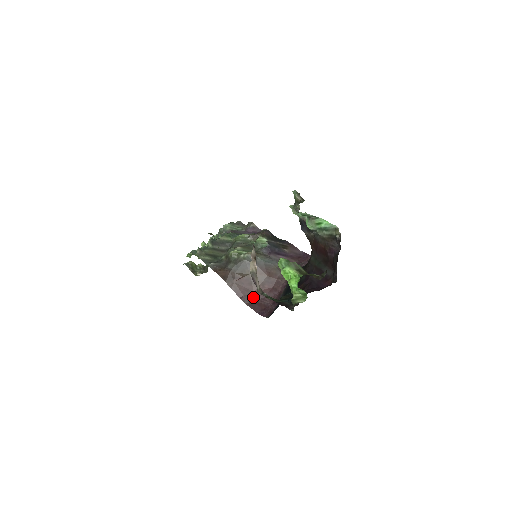
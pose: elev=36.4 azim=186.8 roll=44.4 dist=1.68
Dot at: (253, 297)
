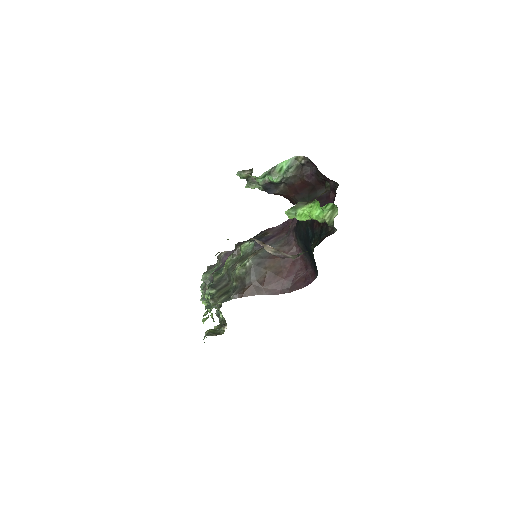
Dot at: (288, 283)
